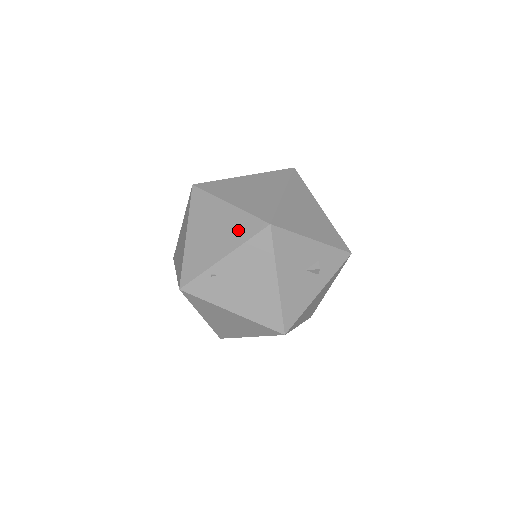
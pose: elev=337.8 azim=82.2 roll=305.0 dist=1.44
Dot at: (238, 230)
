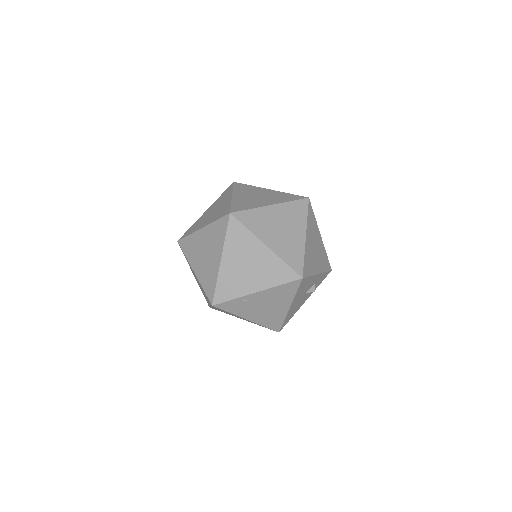
Dot at: (273, 273)
